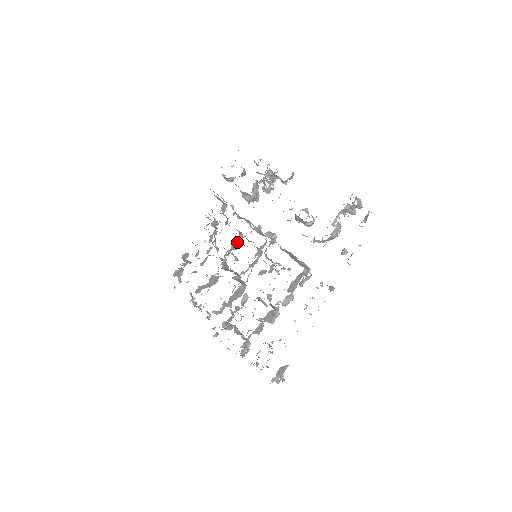
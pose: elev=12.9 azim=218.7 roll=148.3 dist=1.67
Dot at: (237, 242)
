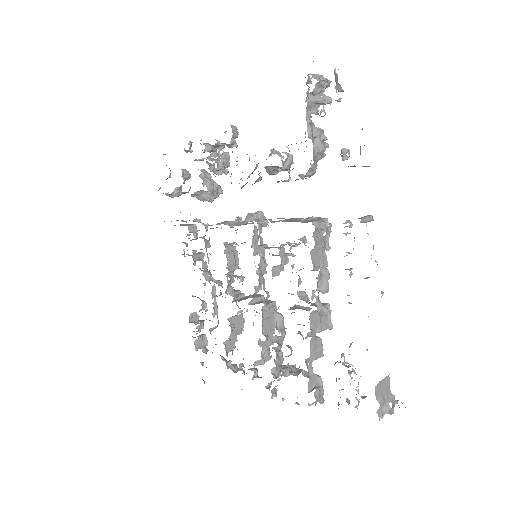
Dot at: (229, 257)
